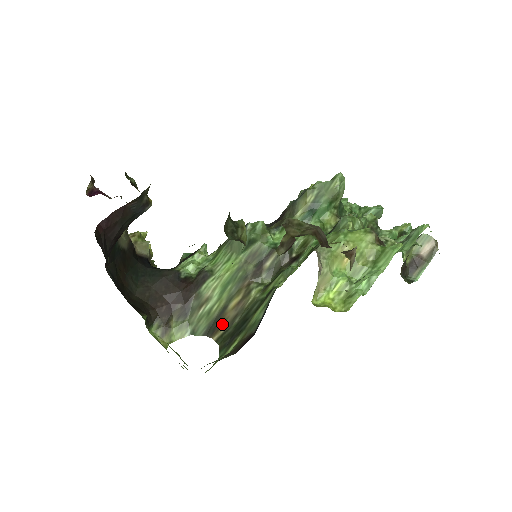
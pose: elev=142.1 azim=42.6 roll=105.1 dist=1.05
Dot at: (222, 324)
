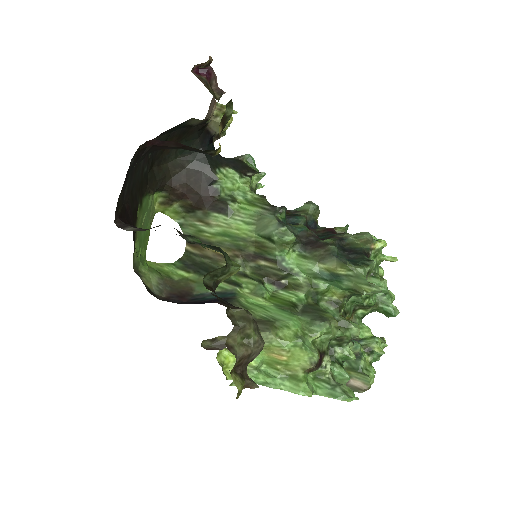
Dot at: (199, 248)
